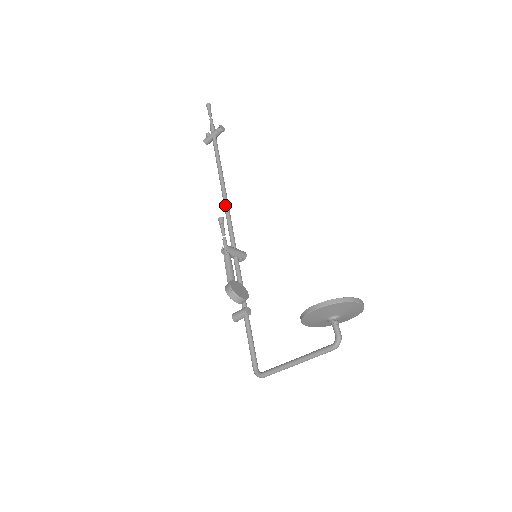
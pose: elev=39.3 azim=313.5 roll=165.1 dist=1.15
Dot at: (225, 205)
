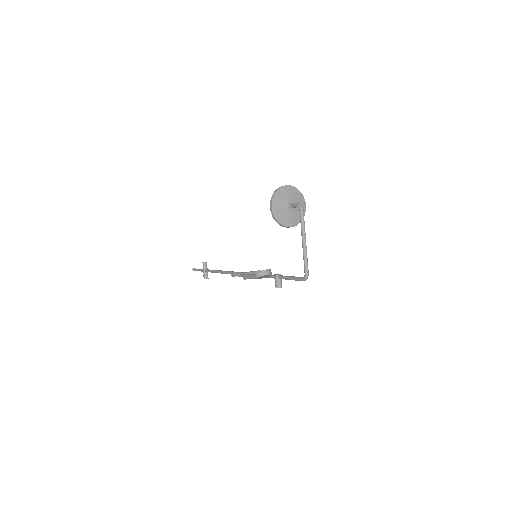
Dot at: occluded
